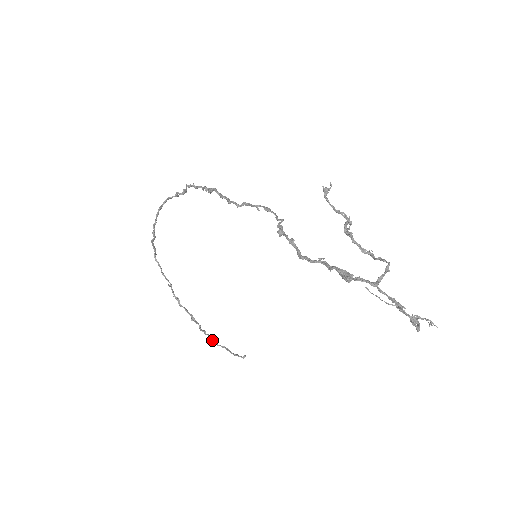
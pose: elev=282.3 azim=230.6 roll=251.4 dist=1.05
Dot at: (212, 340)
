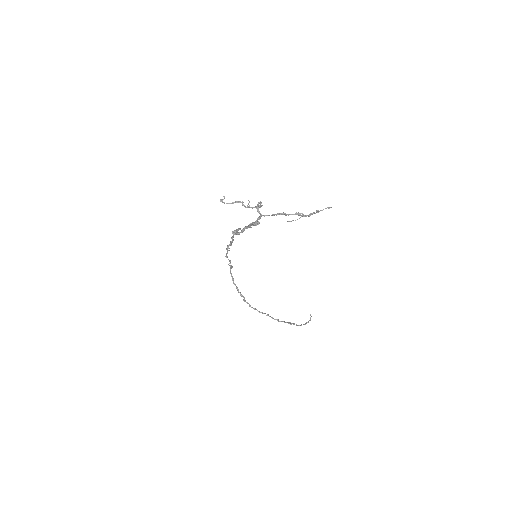
Dot at: occluded
